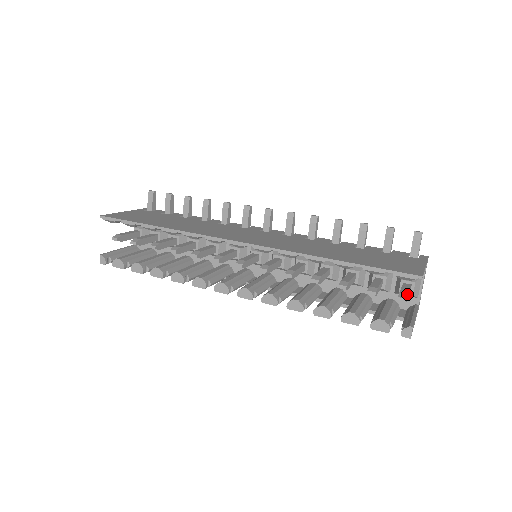
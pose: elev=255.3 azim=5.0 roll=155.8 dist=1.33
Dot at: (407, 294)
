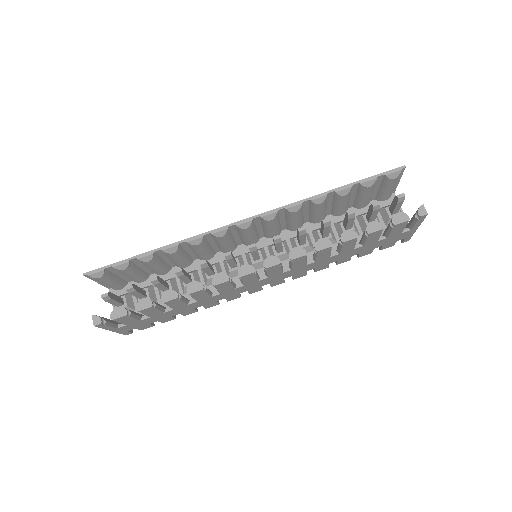
Dot at: occluded
